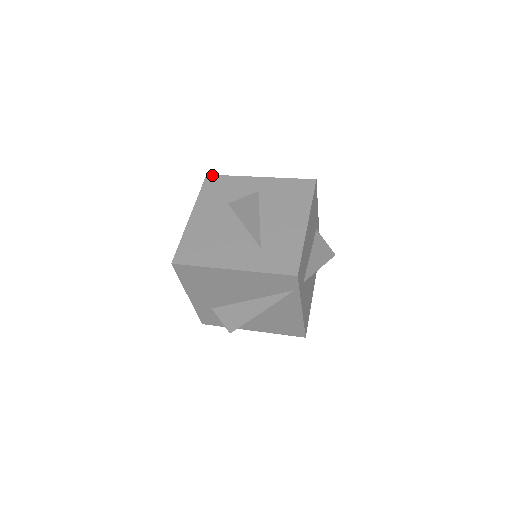
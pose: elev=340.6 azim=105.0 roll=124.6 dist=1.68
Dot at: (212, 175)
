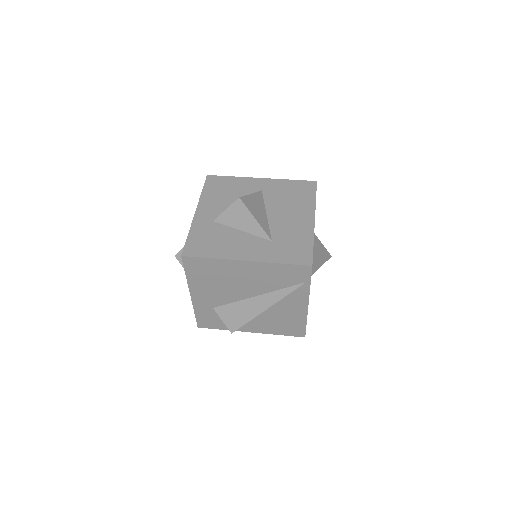
Dot at: (213, 175)
